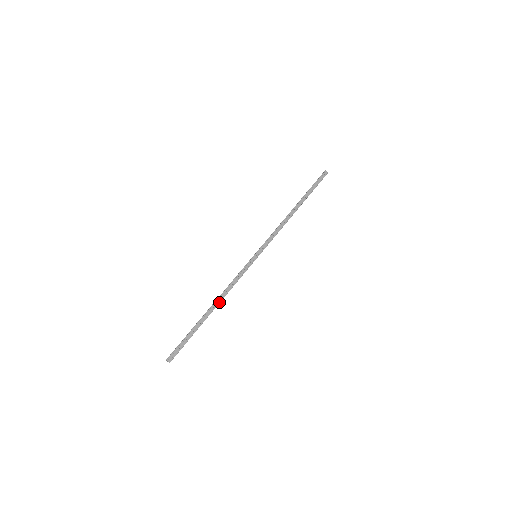
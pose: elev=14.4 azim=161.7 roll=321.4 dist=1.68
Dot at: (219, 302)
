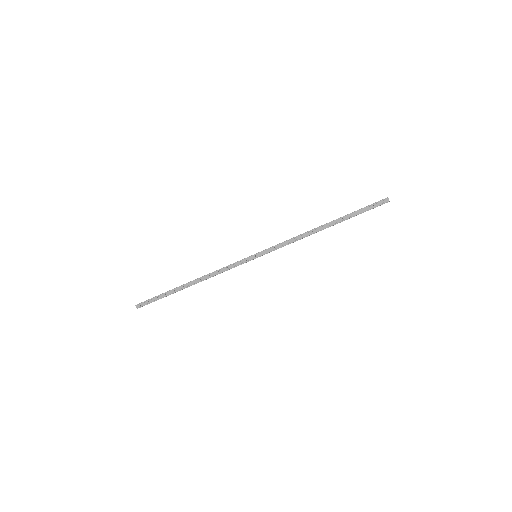
Dot at: (199, 281)
